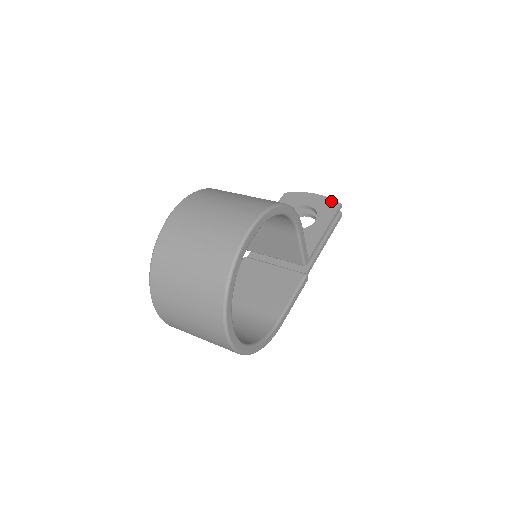
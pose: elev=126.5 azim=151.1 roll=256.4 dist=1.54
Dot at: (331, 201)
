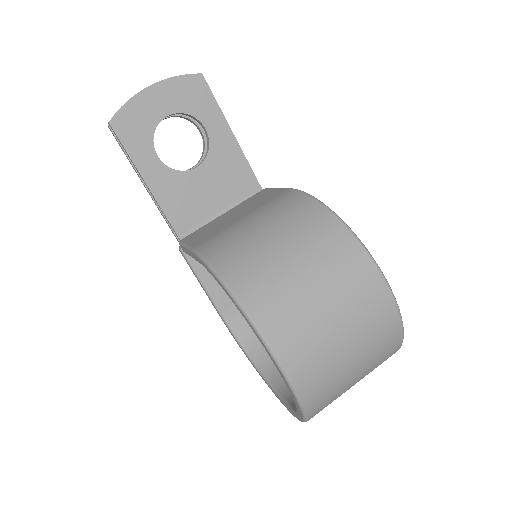
Dot at: (186, 81)
